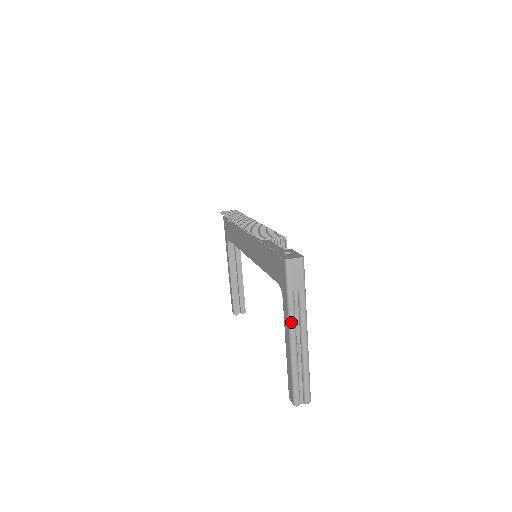
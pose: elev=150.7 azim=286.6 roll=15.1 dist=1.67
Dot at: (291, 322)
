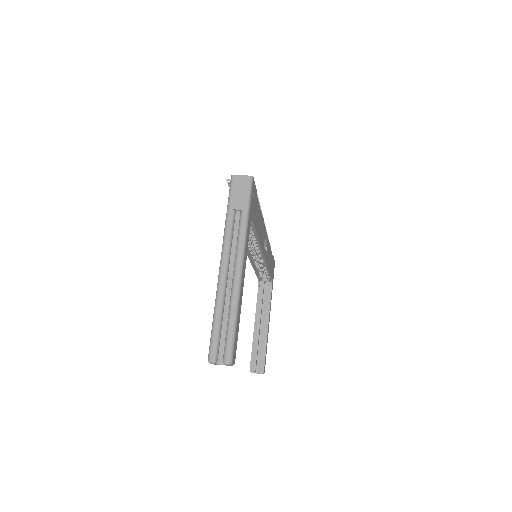
Dot at: (224, 245)
